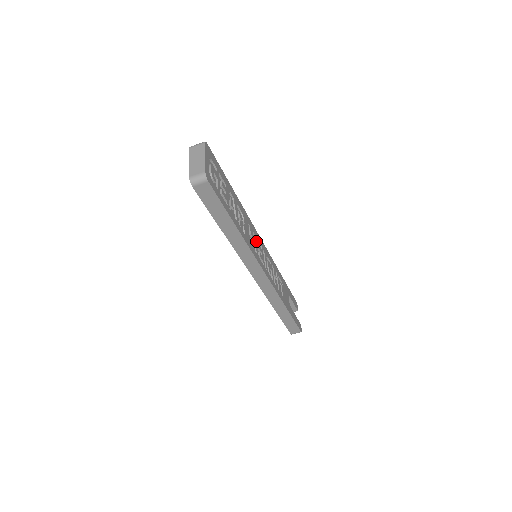
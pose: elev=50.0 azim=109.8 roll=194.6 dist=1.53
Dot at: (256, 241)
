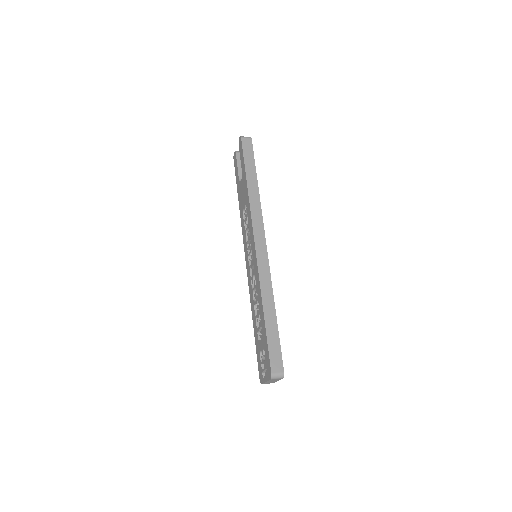
Dot at: occluded
